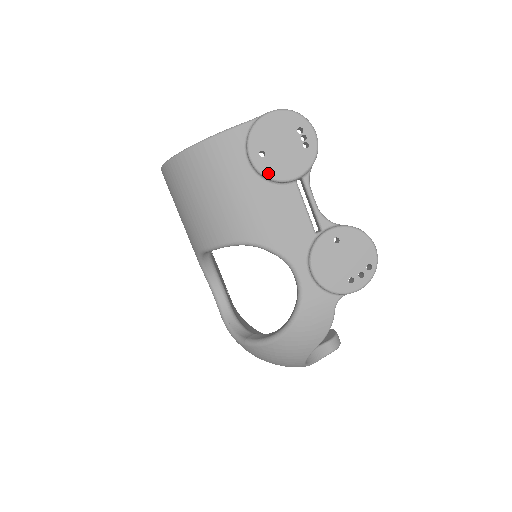
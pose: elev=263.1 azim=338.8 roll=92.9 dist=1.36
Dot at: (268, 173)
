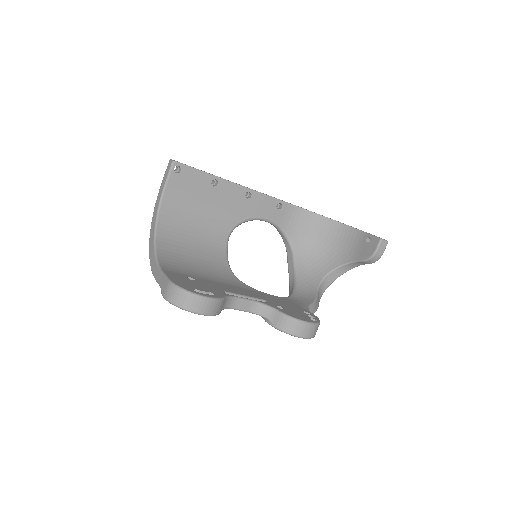
Dot at: occluded
